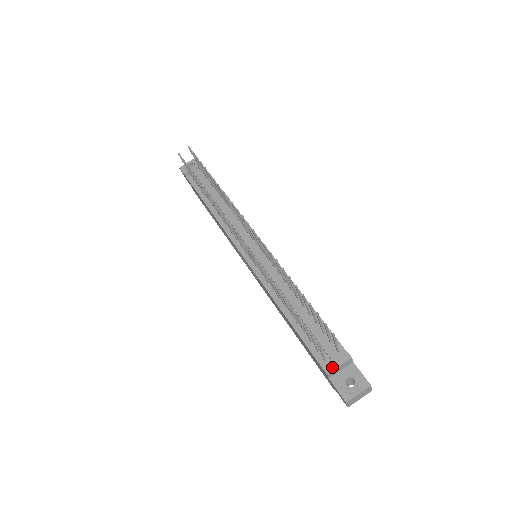
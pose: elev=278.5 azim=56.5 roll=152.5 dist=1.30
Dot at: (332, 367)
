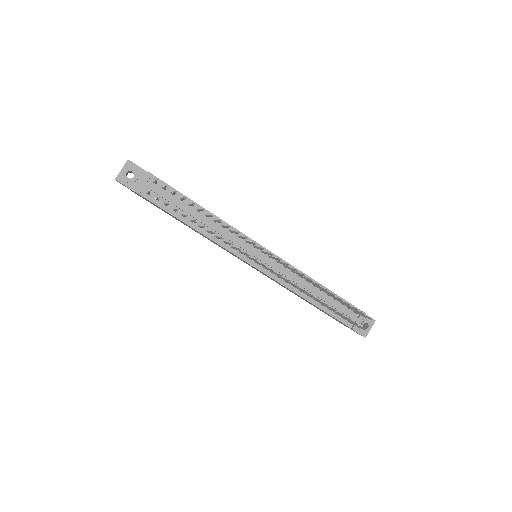
Dot at: occluded
